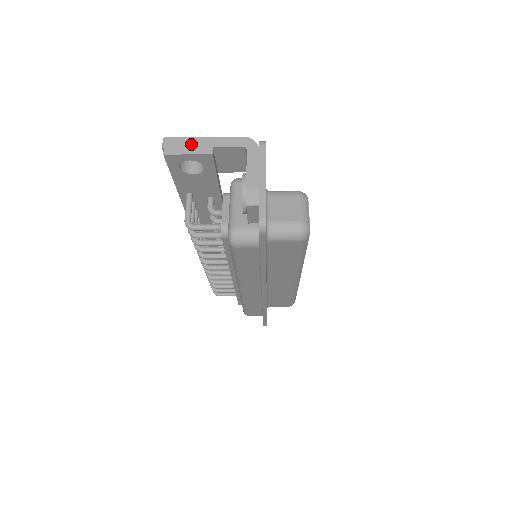
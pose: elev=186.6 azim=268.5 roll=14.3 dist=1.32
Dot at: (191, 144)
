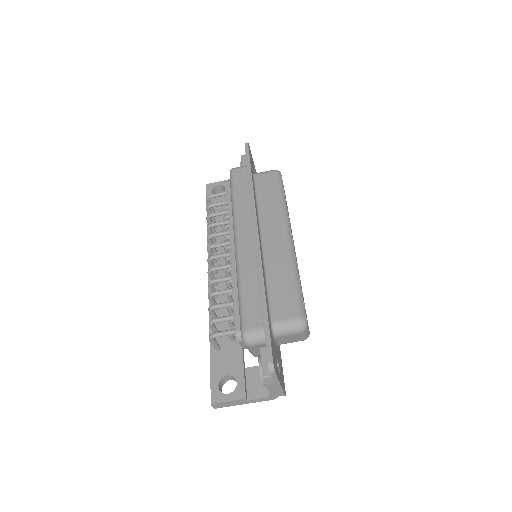
Dot at: occluded
